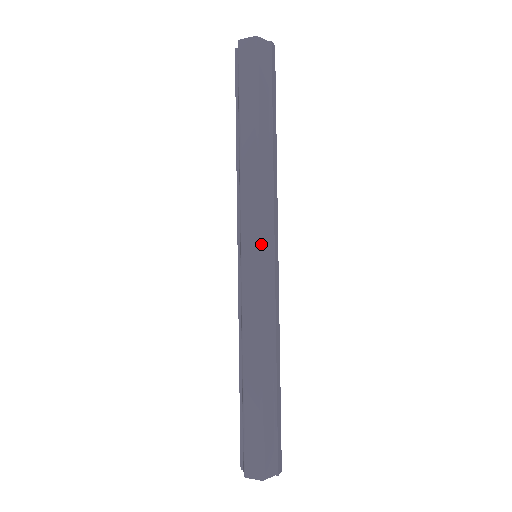
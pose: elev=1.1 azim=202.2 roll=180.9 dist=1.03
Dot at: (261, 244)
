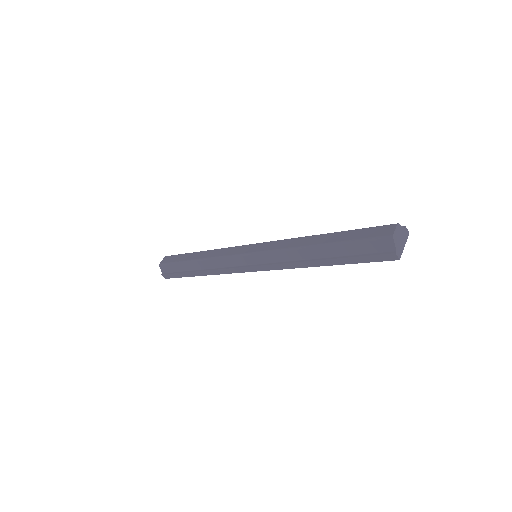
Dot at: (249, 245)
